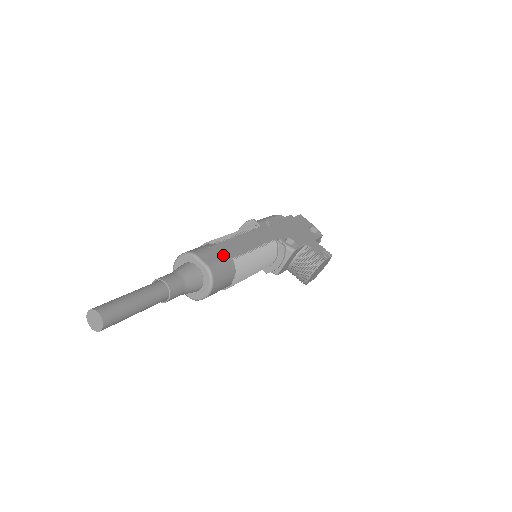
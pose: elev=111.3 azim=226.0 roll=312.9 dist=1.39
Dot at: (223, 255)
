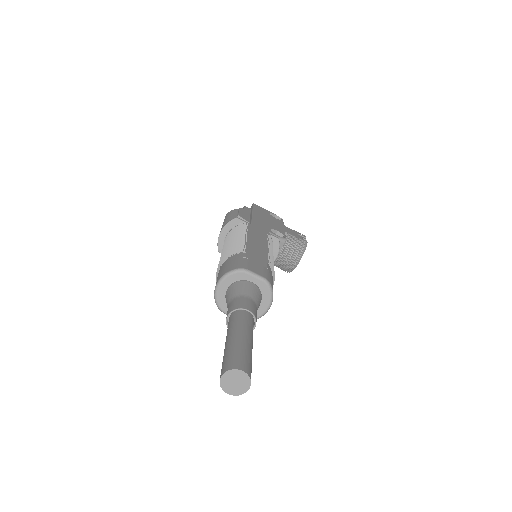
Dot at: (261, 262)
